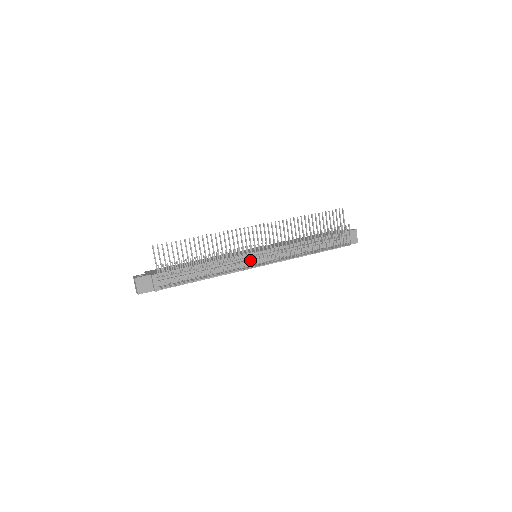
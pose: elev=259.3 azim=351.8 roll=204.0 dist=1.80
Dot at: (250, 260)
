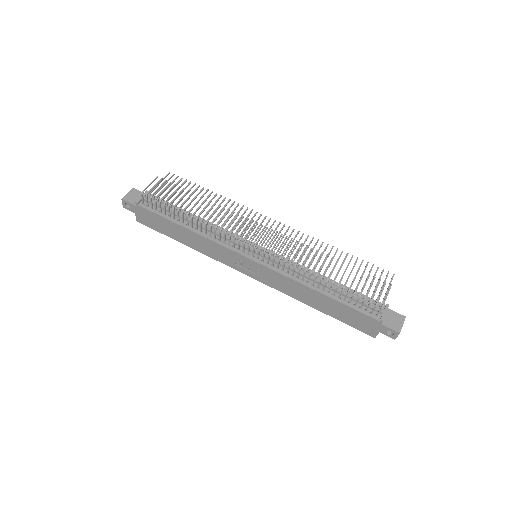
Dot at: (245, 244)
